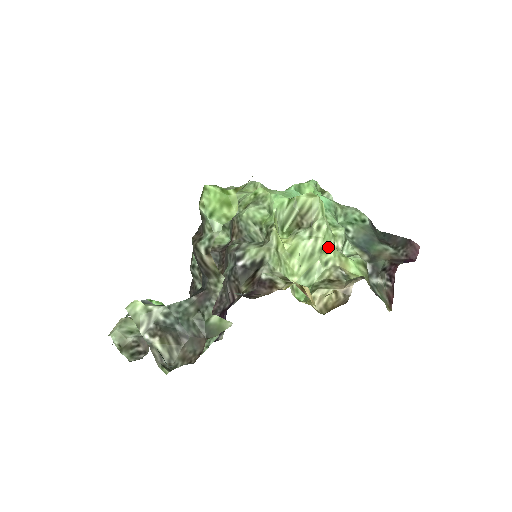
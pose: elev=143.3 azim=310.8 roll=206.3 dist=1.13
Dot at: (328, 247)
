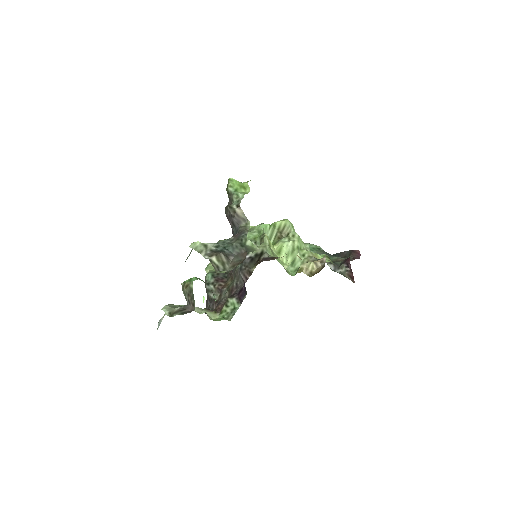
Dot at: (302, 248)
